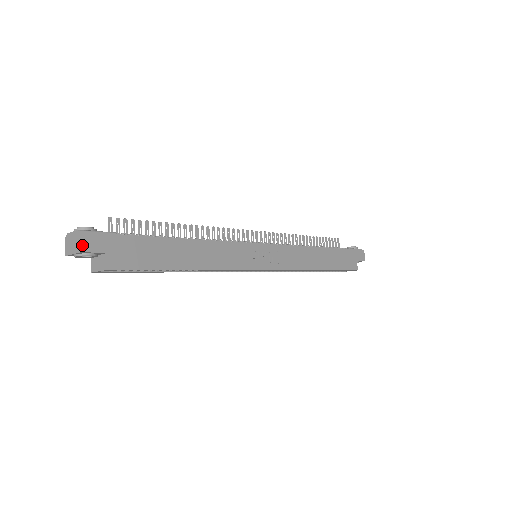
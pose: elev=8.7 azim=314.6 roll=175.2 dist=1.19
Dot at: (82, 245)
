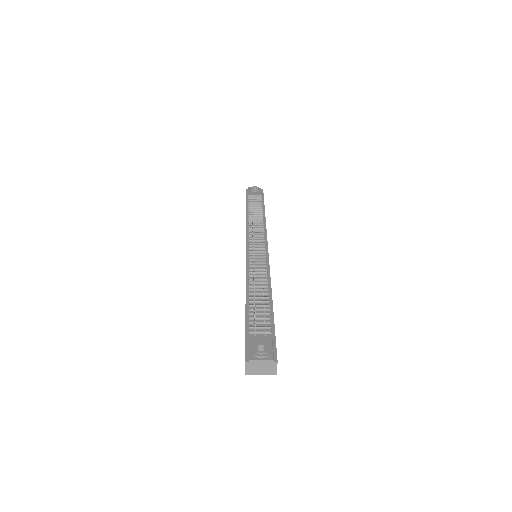
Dot at: occluded
